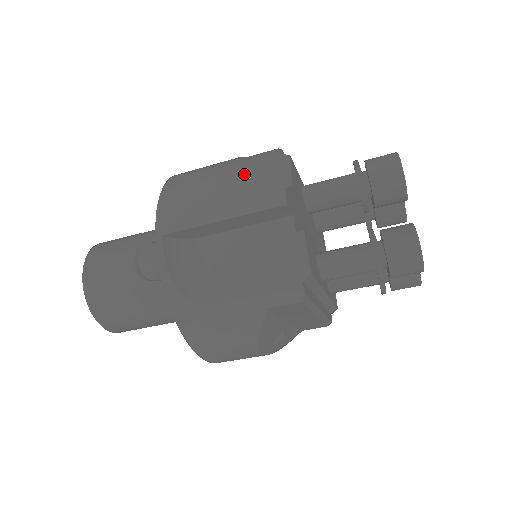
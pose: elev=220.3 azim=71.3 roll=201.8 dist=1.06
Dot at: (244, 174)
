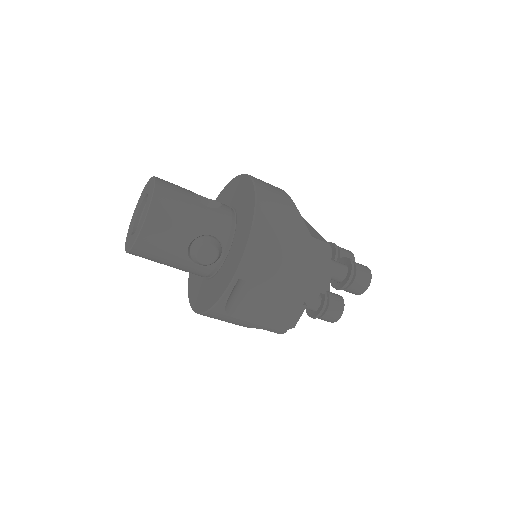
Dot at: (306, 264)
